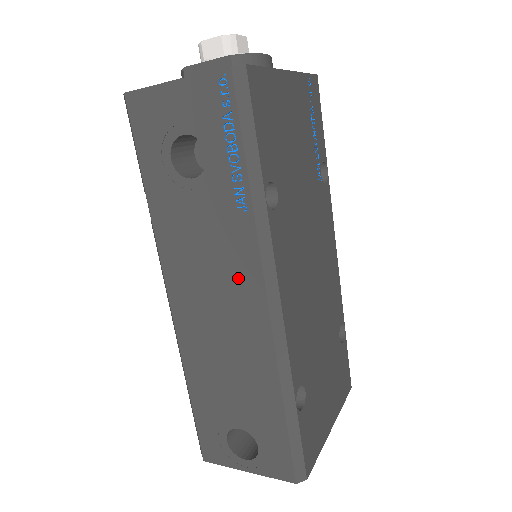
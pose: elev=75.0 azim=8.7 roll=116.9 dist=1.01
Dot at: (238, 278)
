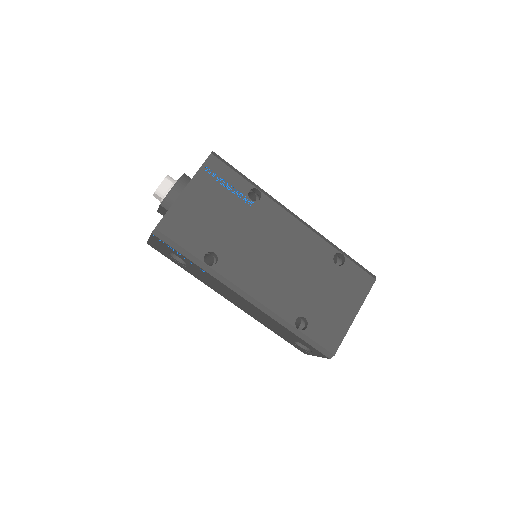
Dot at: (231, 293)
